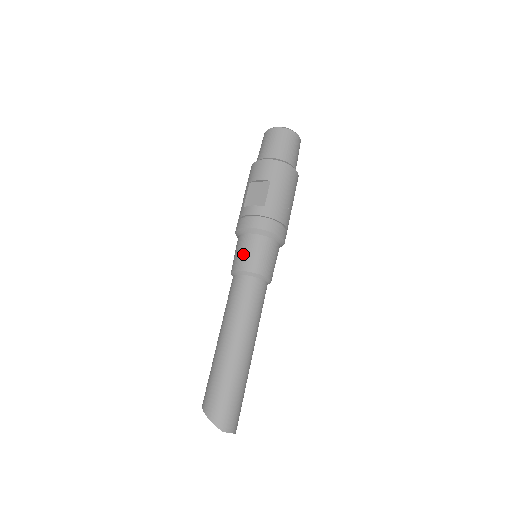
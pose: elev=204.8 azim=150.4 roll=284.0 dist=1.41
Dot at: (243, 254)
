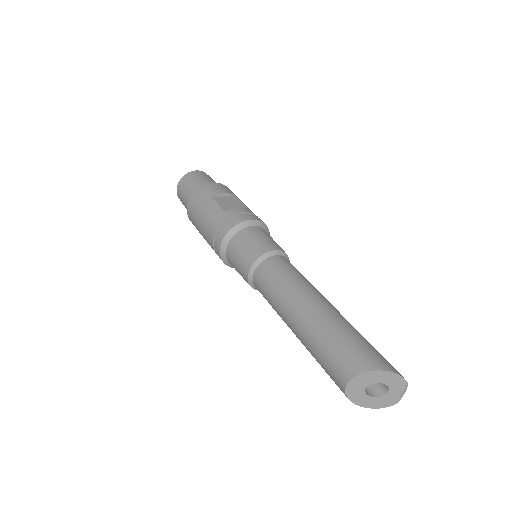
Dot at: (263, 239)
